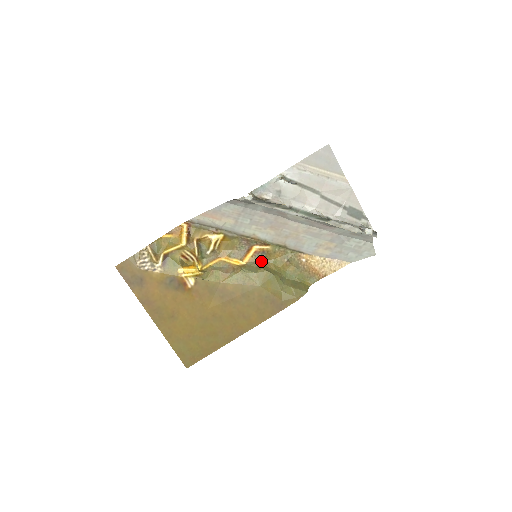
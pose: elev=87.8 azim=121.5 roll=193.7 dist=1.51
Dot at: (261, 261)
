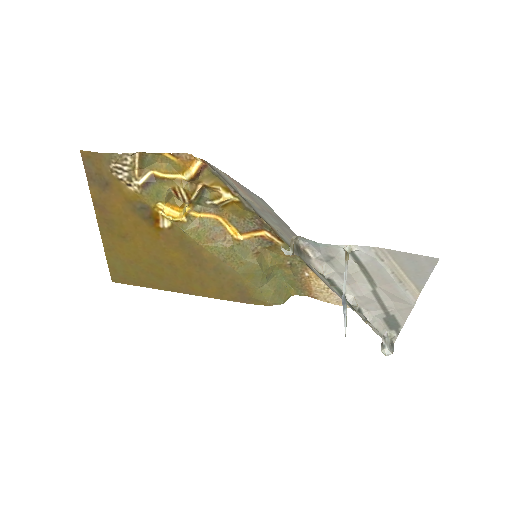
Dot at: (261, 247)
